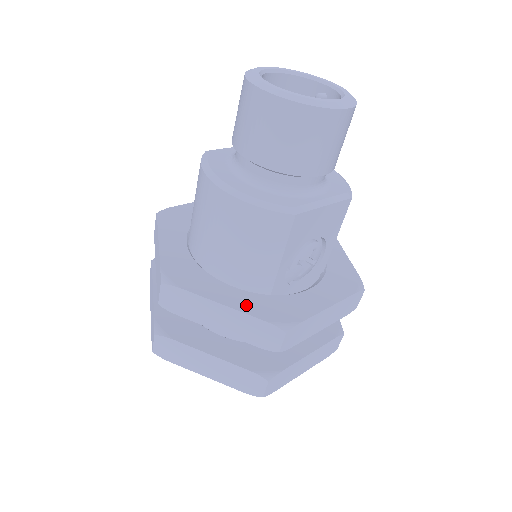
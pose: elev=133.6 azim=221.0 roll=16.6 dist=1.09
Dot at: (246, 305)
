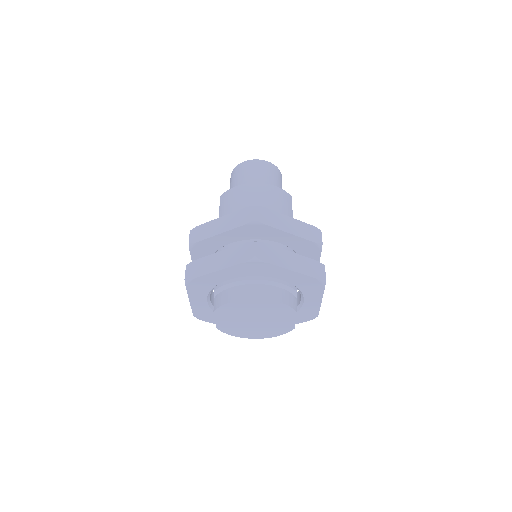
Dot at: occluded
